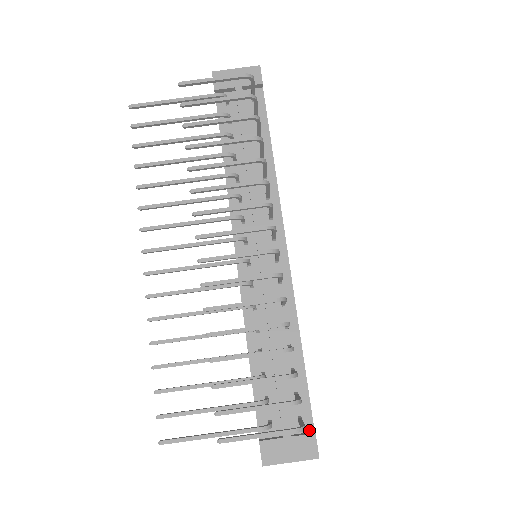
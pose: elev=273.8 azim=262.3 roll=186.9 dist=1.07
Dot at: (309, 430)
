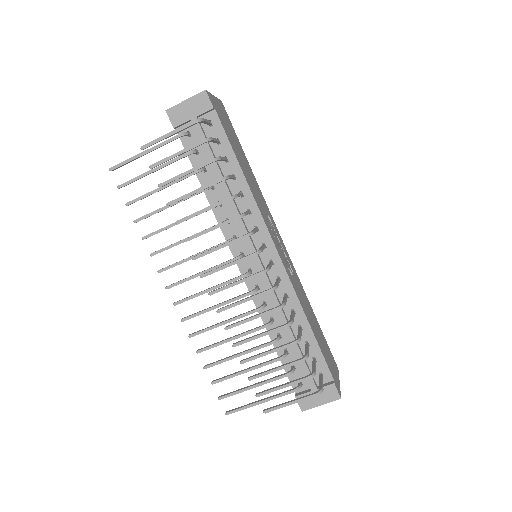
Dot at: (330, 380)
